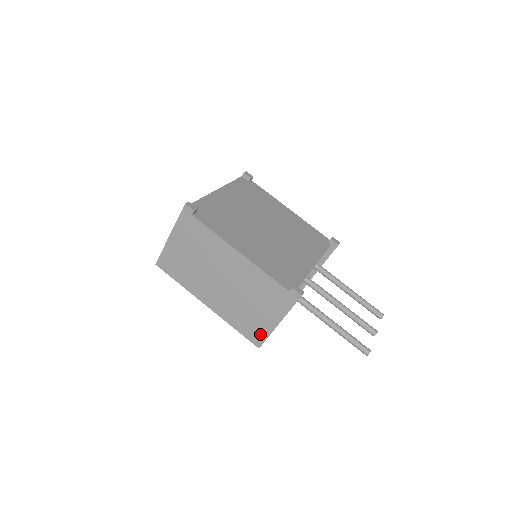
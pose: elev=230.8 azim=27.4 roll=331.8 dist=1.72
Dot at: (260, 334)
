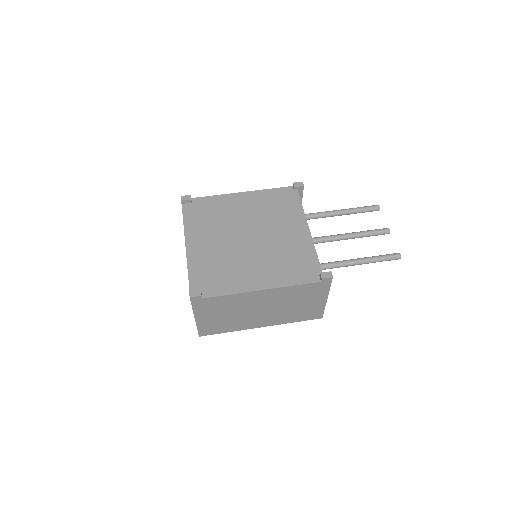
Dot at: (317, 312)
